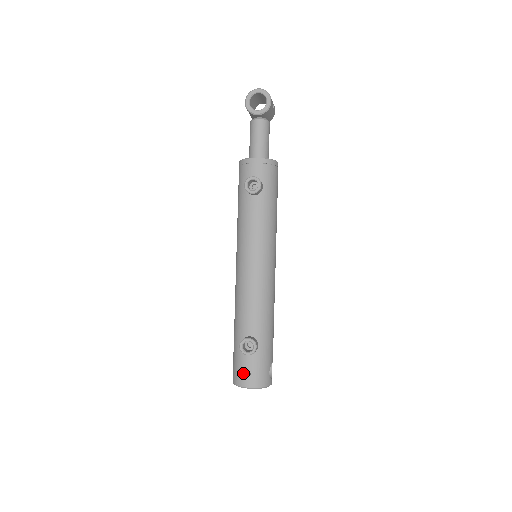
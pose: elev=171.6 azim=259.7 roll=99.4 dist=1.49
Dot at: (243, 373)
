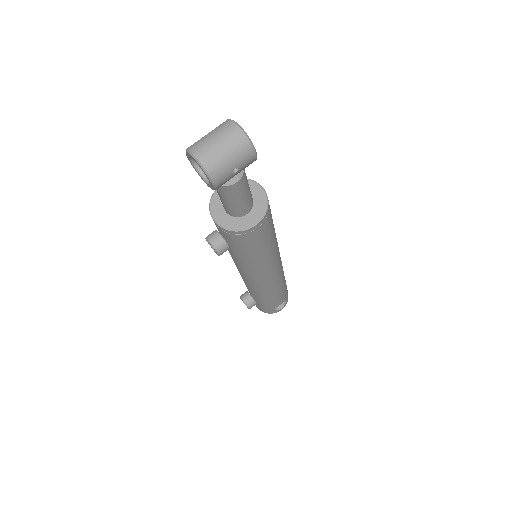
Dot at: occluded
